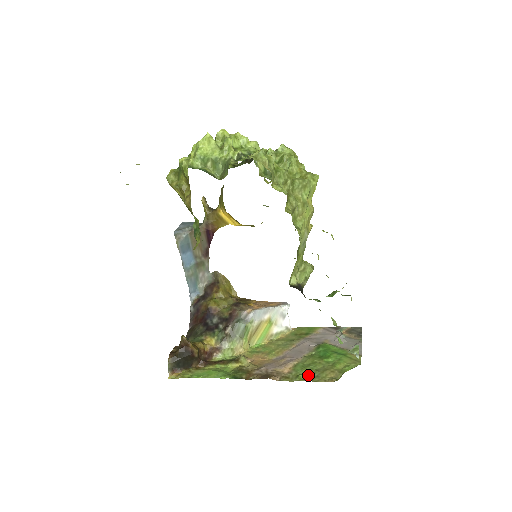
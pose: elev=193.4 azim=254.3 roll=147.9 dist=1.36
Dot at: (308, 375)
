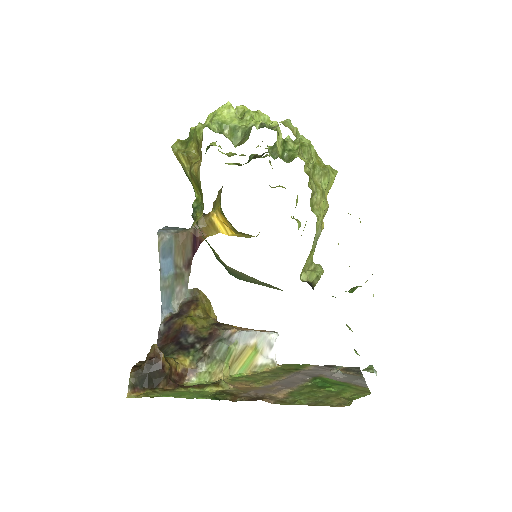
Dot at: (309, 400)
